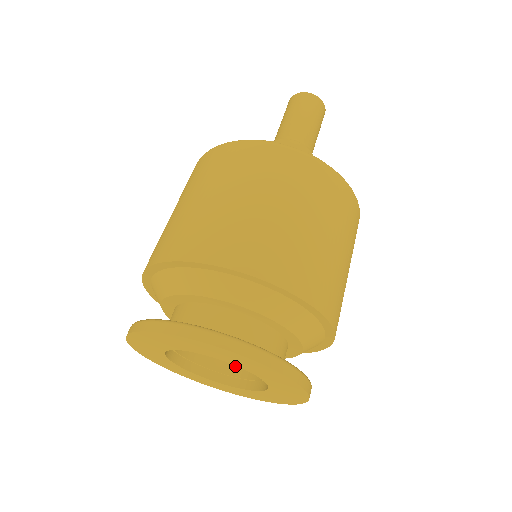
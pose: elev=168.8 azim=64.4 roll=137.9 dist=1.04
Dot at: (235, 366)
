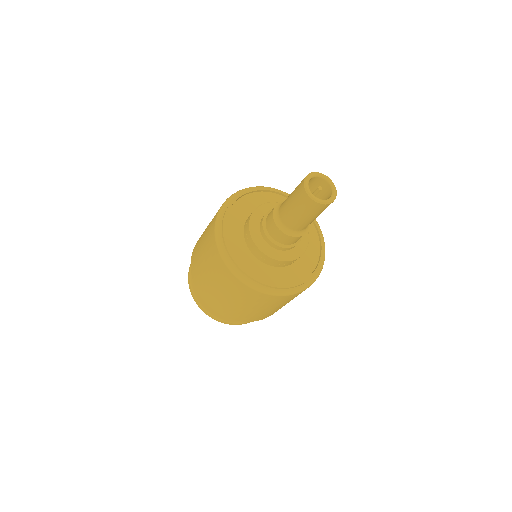
Dot at: occluded
